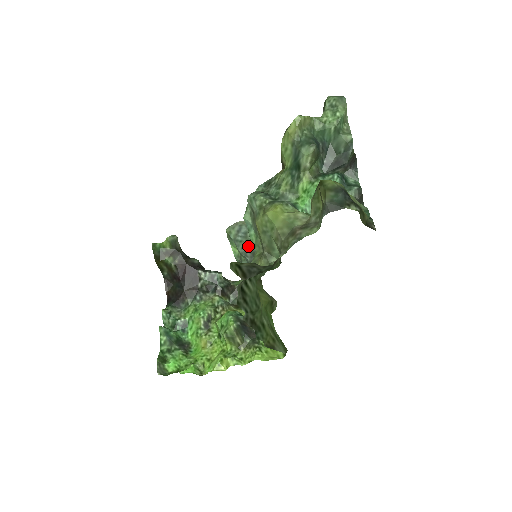
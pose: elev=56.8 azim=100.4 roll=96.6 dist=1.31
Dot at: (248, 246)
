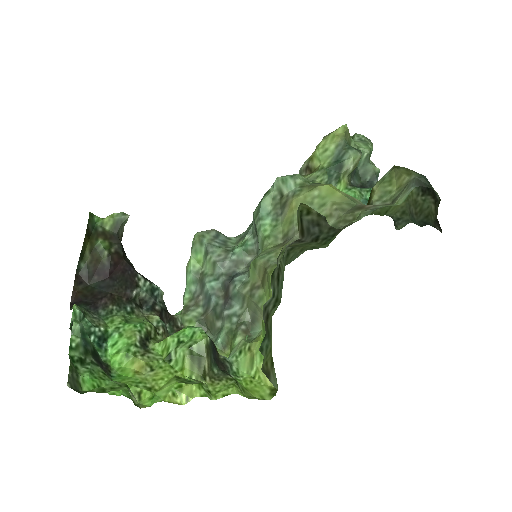
Dot at: (230, 253)
